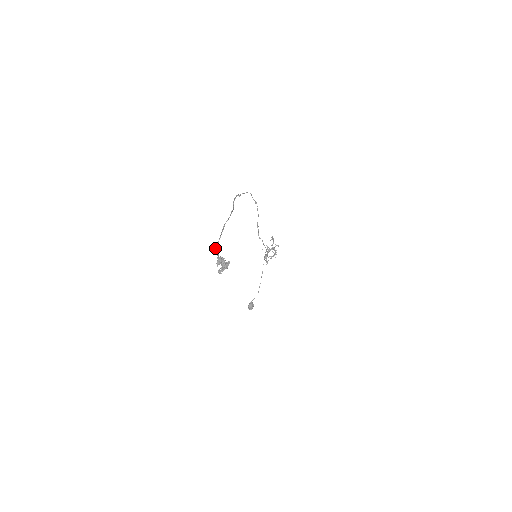
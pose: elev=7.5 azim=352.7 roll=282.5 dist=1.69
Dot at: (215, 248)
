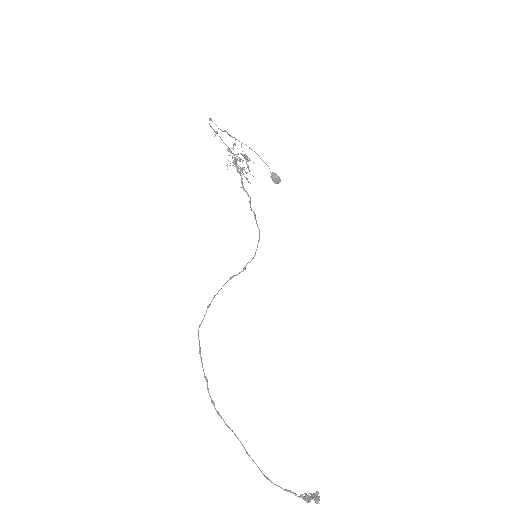
Dot at: (286, 491)
